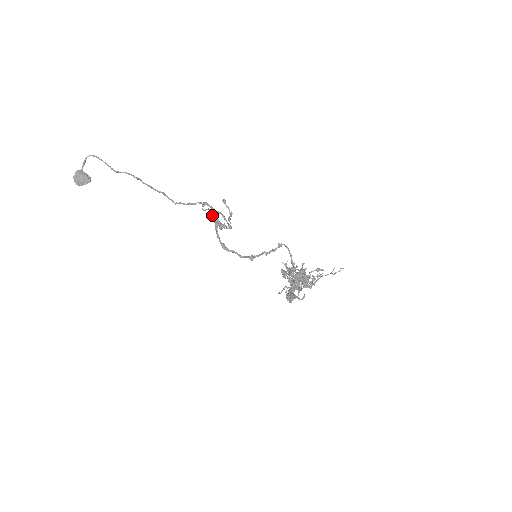
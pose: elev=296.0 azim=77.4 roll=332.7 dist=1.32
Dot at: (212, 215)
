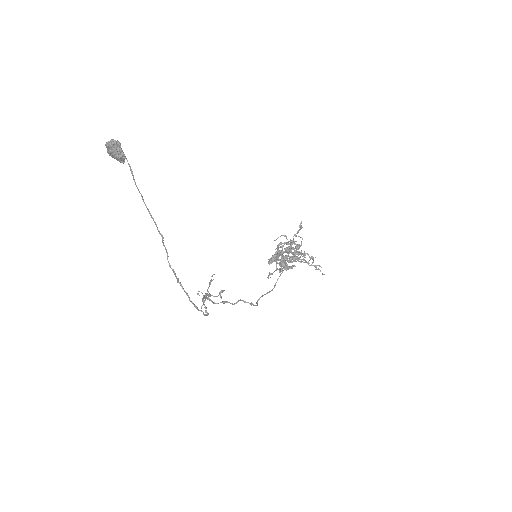
Dot at: occluded
